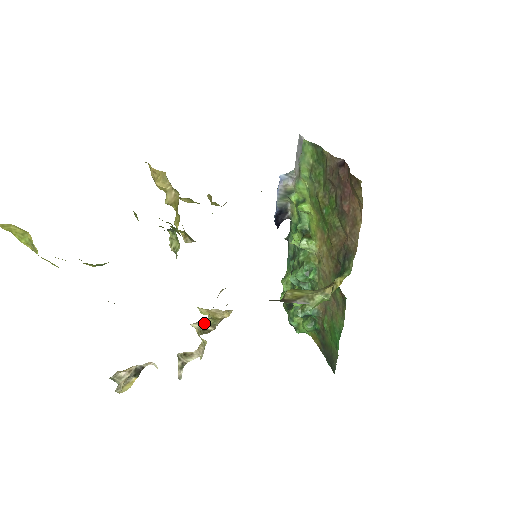
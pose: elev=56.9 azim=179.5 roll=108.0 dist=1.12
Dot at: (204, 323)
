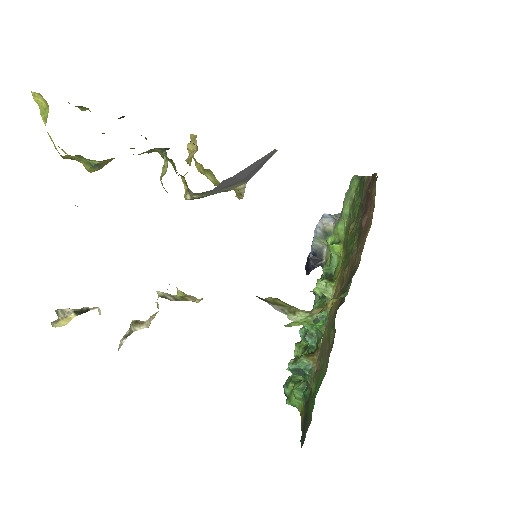
Dot at: (170, 295)
